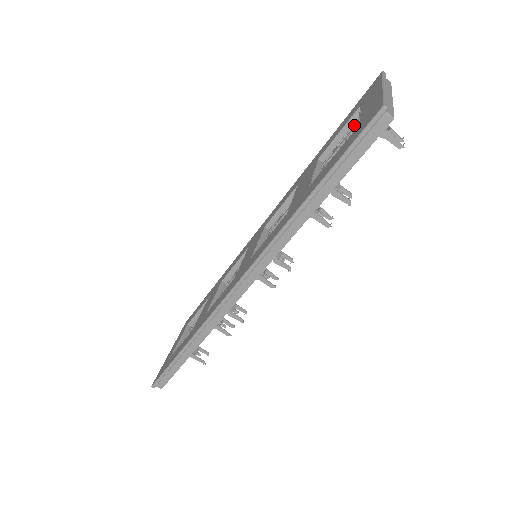
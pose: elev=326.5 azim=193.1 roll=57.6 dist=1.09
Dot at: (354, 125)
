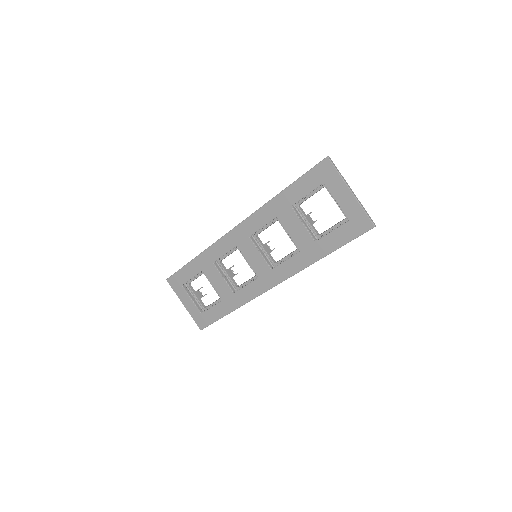
Dot at: occluded
